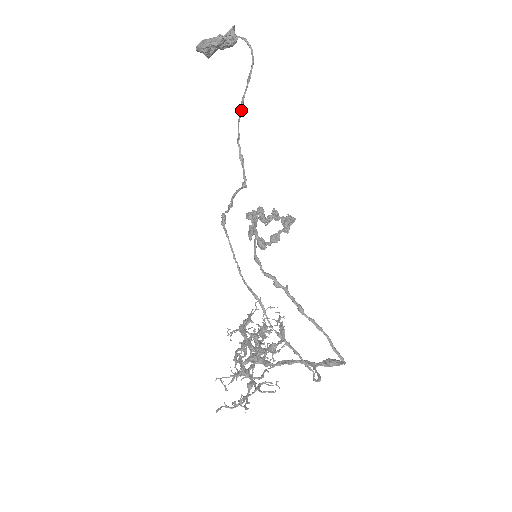
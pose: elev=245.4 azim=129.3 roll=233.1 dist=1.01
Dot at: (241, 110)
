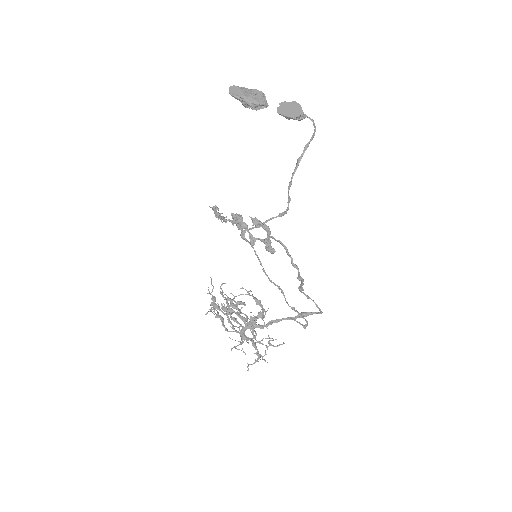
Dot at: occluded
